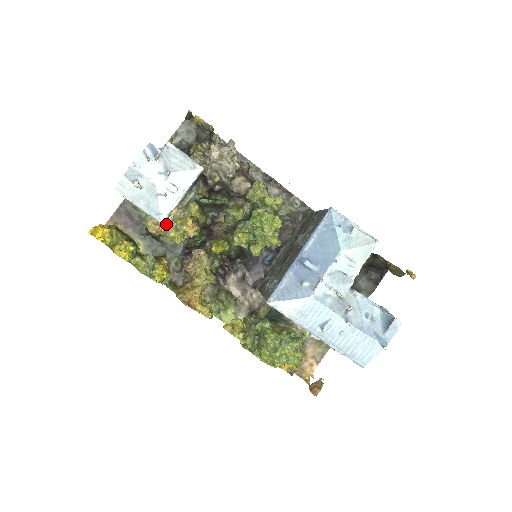
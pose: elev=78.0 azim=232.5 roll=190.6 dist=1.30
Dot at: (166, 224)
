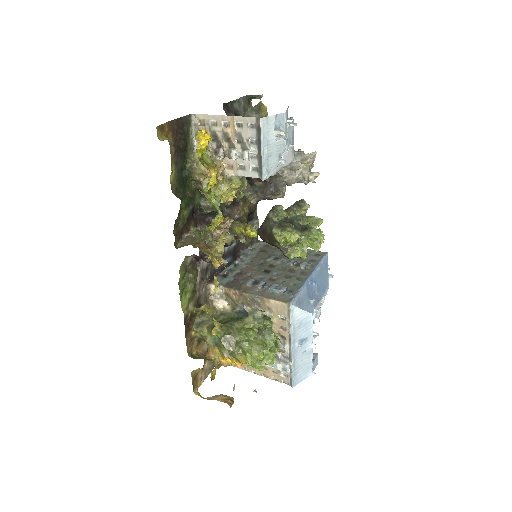
Dot at: (226, 177)
